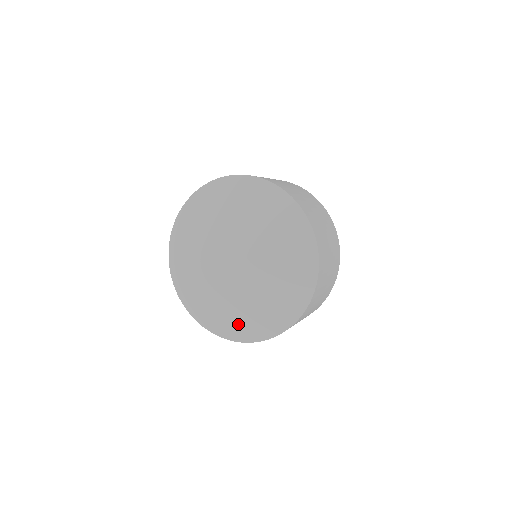
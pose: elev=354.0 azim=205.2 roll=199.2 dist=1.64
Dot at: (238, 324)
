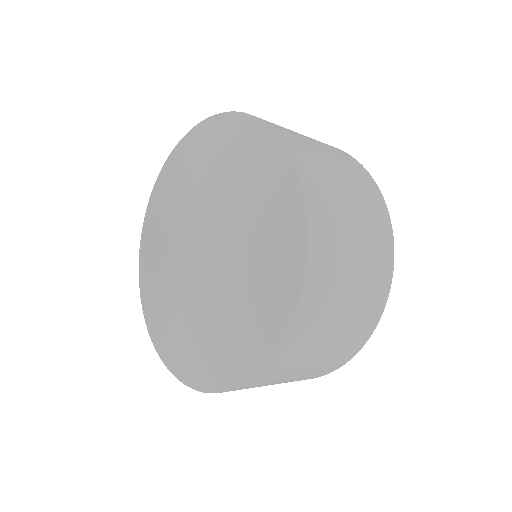
Dot at: (161, 333)
